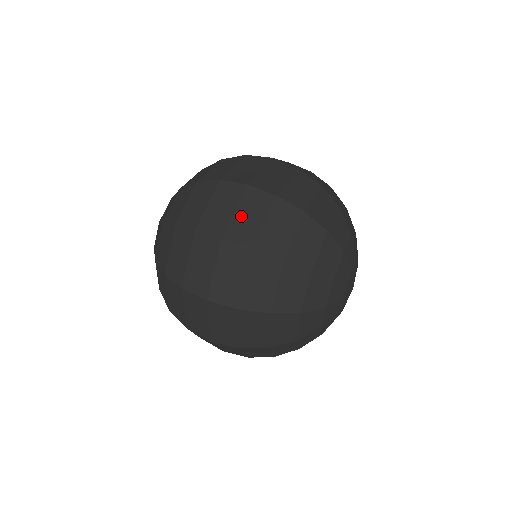
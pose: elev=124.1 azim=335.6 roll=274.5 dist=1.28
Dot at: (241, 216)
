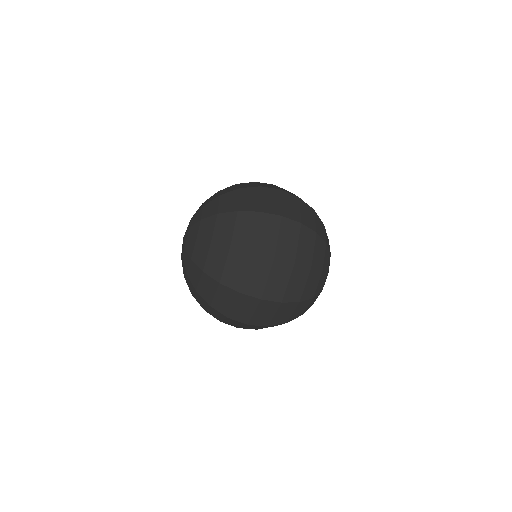
Dot at: (283, 240)
